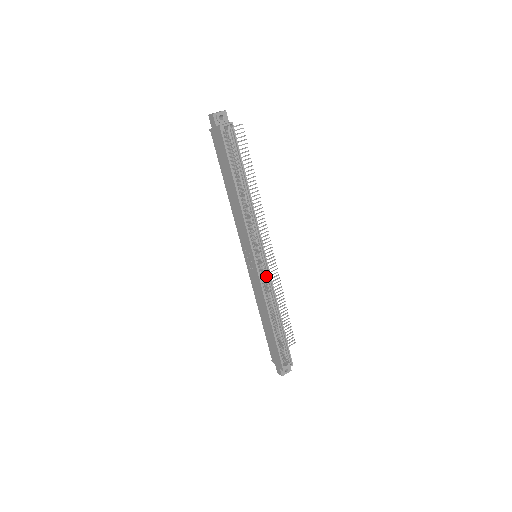
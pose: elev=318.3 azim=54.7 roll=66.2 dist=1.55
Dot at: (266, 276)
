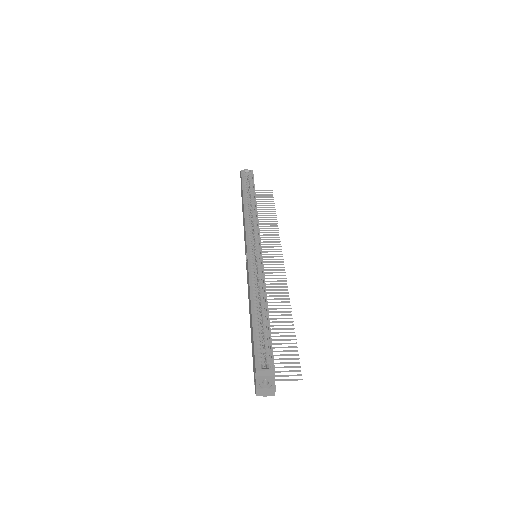
Dot at: (258, 263)
